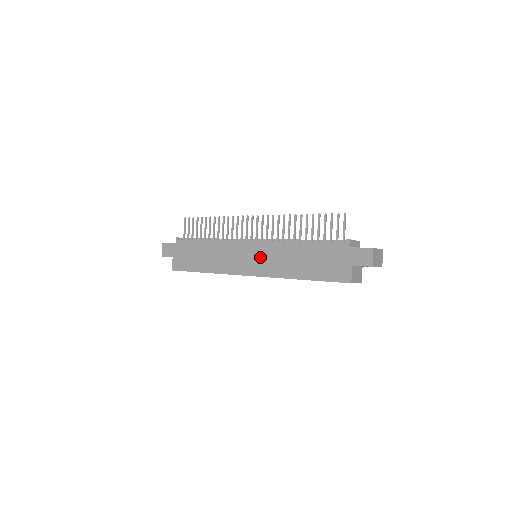
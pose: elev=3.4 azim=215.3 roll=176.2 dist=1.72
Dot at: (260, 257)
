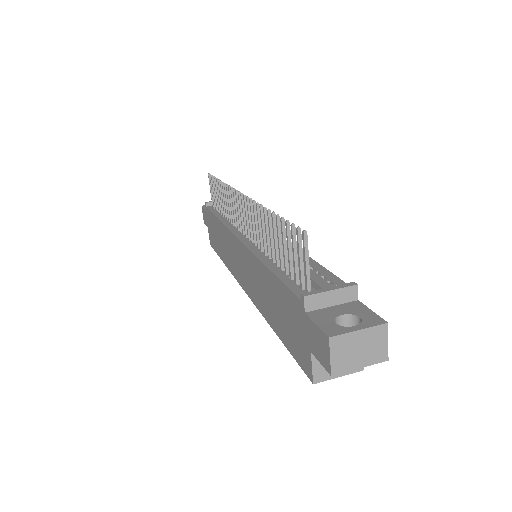
Dot at: (245, 267)
